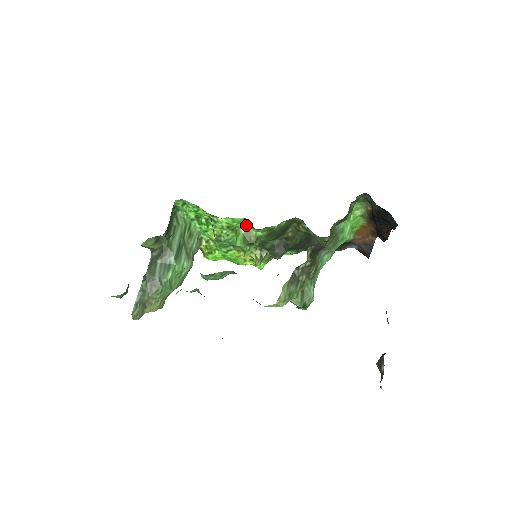
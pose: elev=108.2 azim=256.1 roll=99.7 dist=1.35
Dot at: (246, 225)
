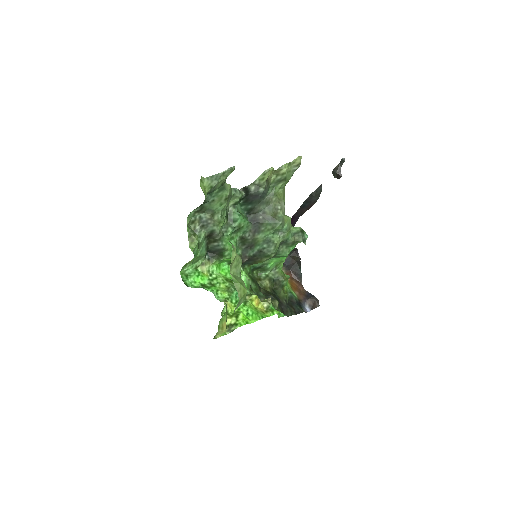
Dot at: occluded
